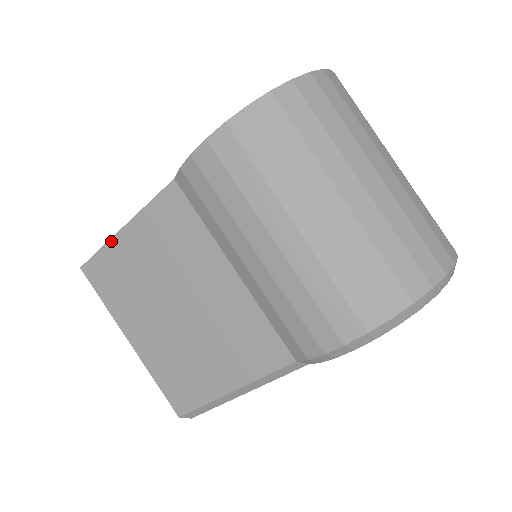
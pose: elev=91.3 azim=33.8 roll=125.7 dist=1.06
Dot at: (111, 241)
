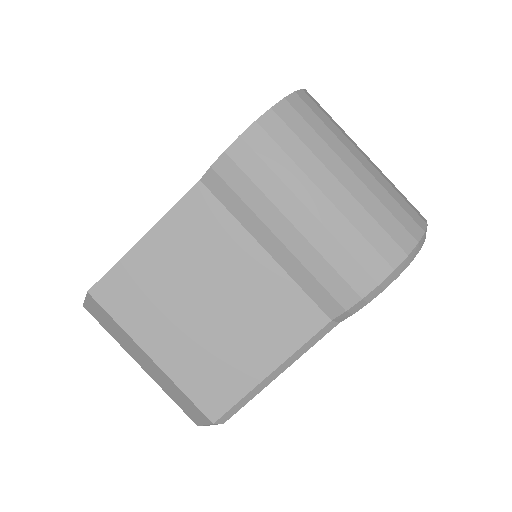
Dot at: (128, 254)
